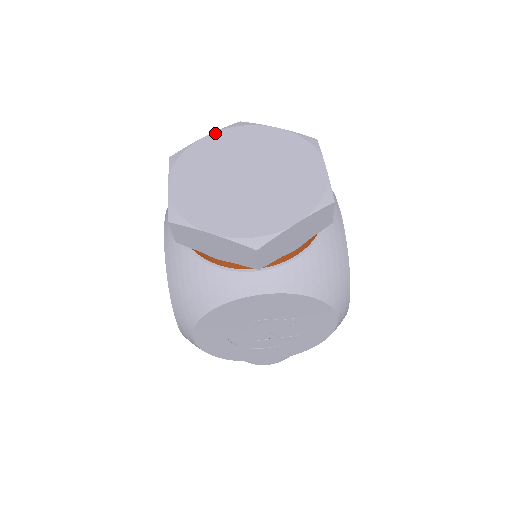
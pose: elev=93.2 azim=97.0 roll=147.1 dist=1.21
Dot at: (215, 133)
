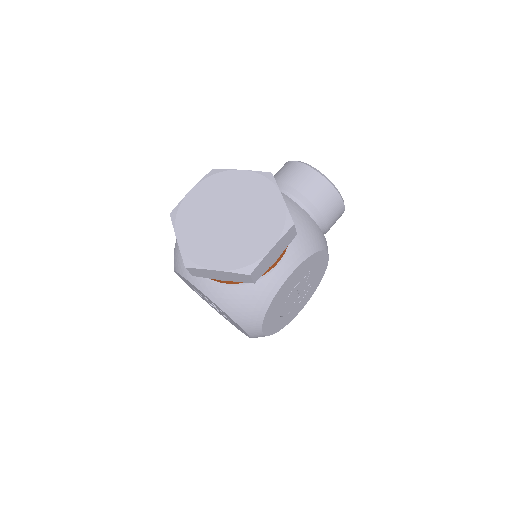
Dot at: (248, 172)
